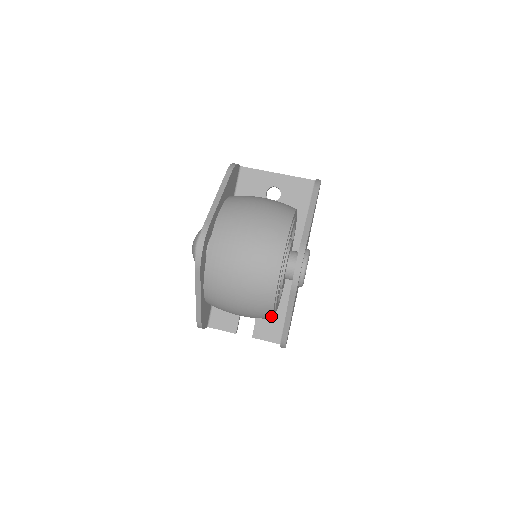
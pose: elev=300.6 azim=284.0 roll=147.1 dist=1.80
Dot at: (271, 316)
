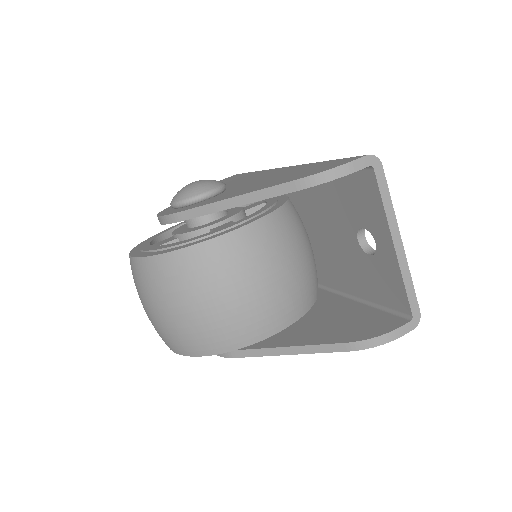
Dot at: occluded
